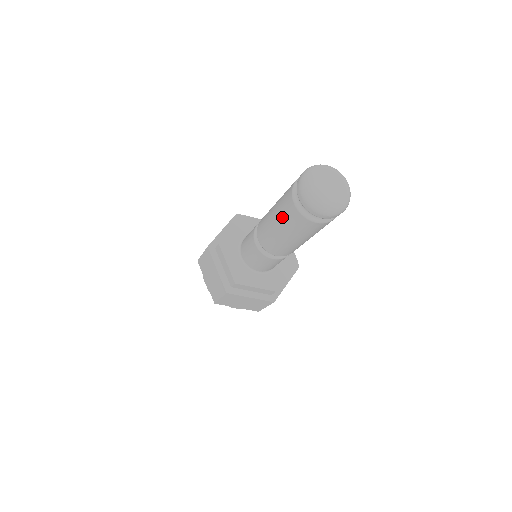
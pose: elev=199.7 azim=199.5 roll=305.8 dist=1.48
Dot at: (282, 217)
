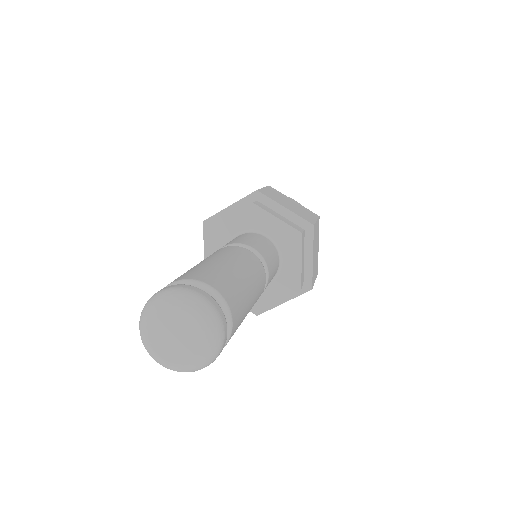
Dot at: occluded
